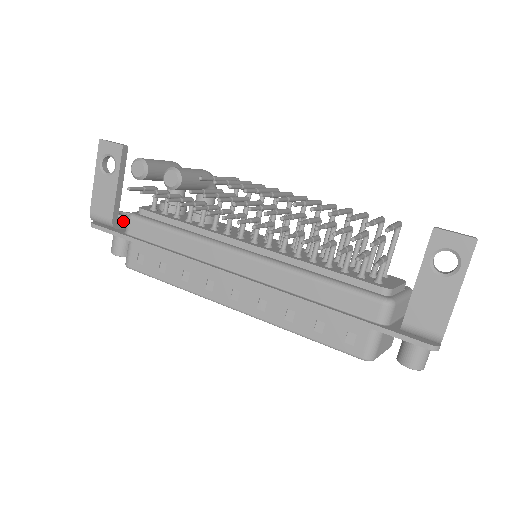
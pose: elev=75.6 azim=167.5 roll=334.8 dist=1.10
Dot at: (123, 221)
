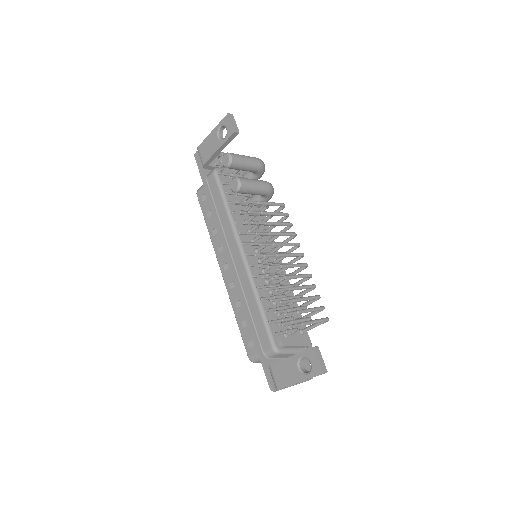
Dot at: (213, 166)
